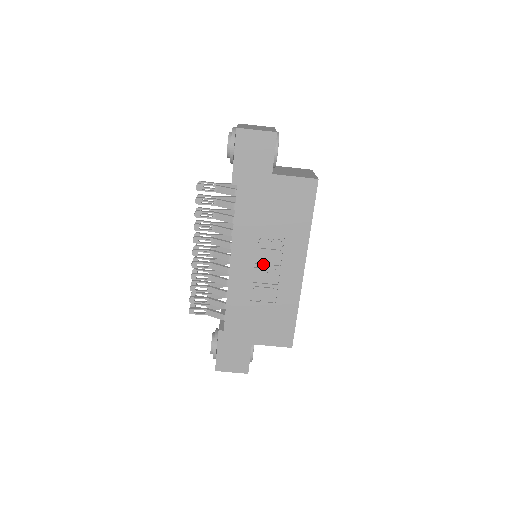
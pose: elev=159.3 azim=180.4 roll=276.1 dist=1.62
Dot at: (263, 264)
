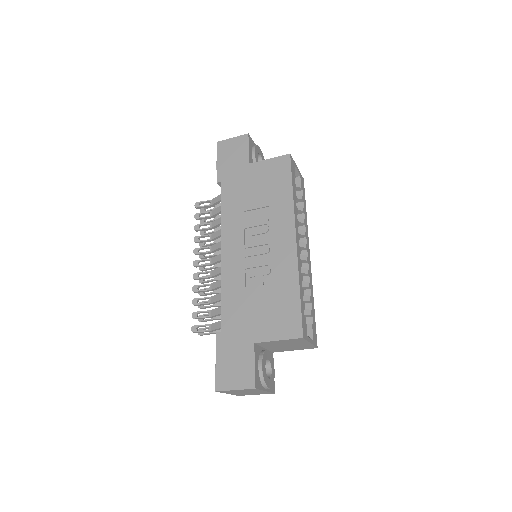
Dot at: (253, 244)
